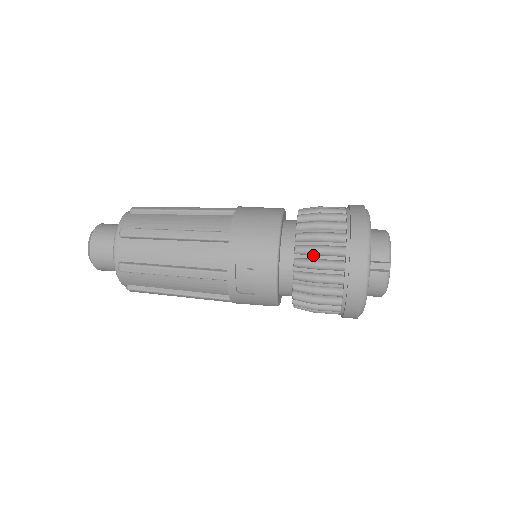
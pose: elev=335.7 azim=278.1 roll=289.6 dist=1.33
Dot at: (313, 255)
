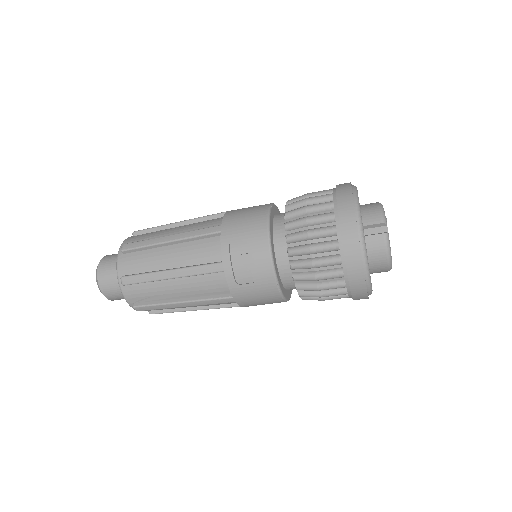
Dot at: (304, 227)
